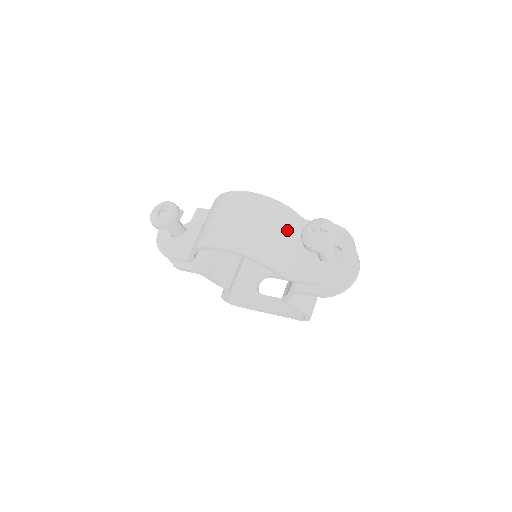
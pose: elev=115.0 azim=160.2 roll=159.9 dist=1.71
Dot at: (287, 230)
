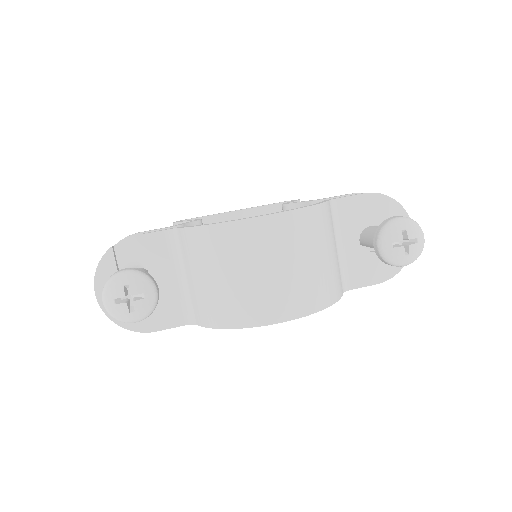
Dot at: (331, 236)
